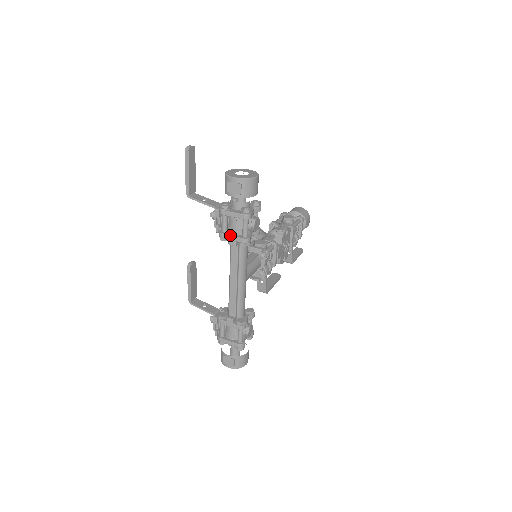
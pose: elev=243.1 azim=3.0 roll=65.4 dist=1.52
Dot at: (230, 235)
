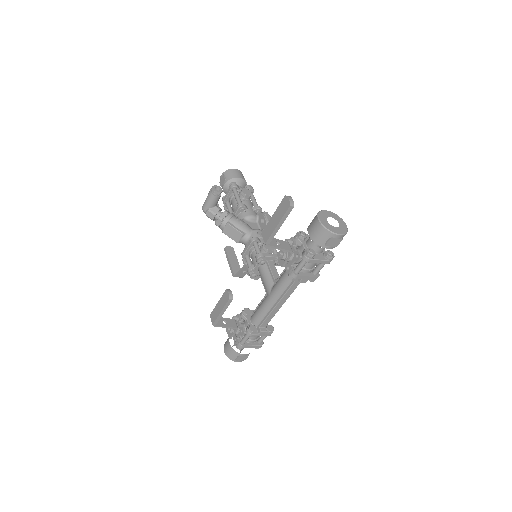
Dot at: (306, 276)
